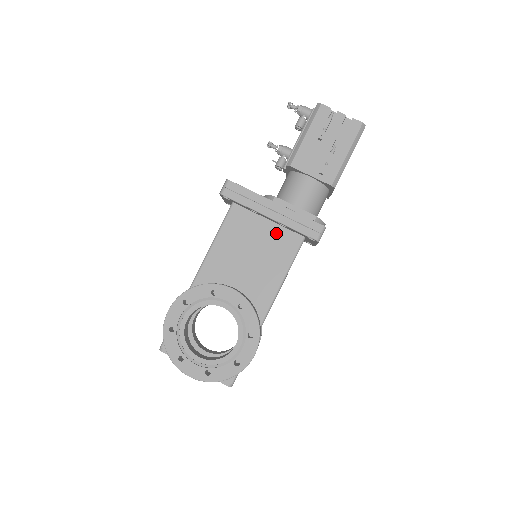
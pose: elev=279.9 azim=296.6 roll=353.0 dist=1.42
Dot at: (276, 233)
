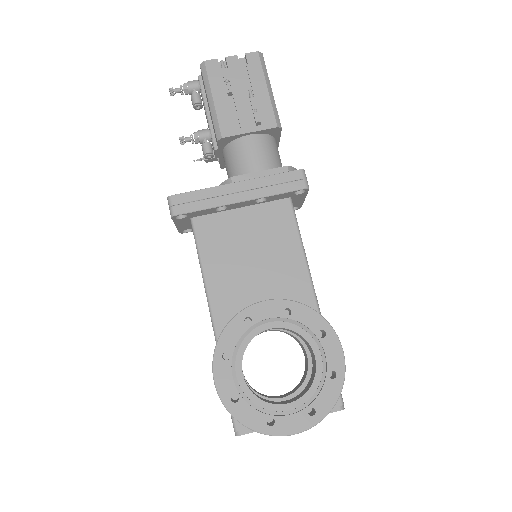
Dot at: (259, 215)
